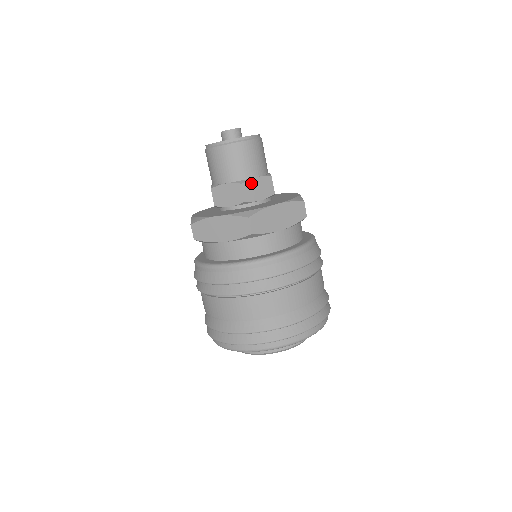
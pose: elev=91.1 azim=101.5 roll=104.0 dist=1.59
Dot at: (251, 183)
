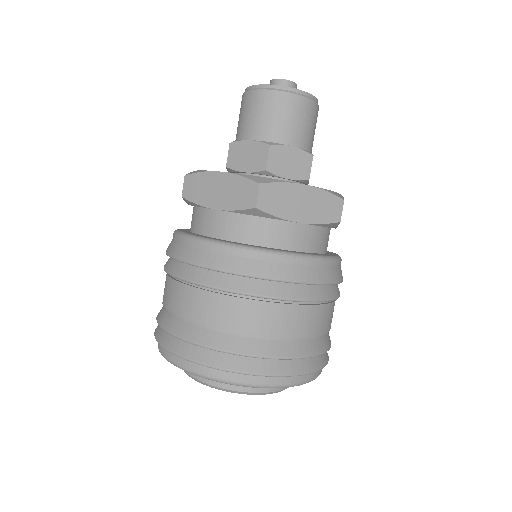
Dot at: (283, 150)
